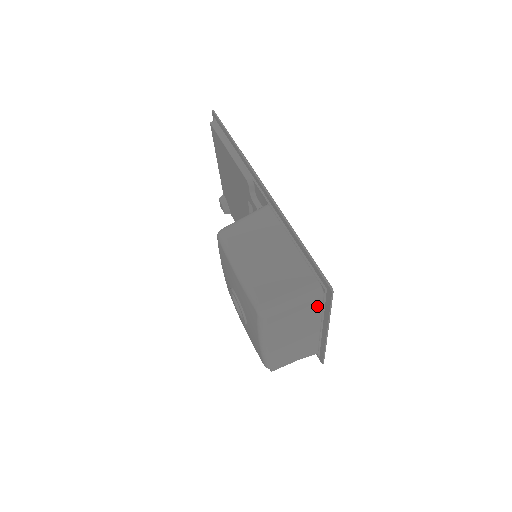
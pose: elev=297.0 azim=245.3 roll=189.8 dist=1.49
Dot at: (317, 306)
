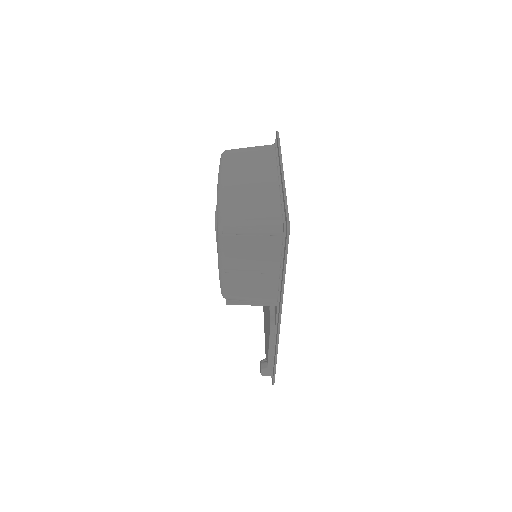
Dot at: (271, 154)
